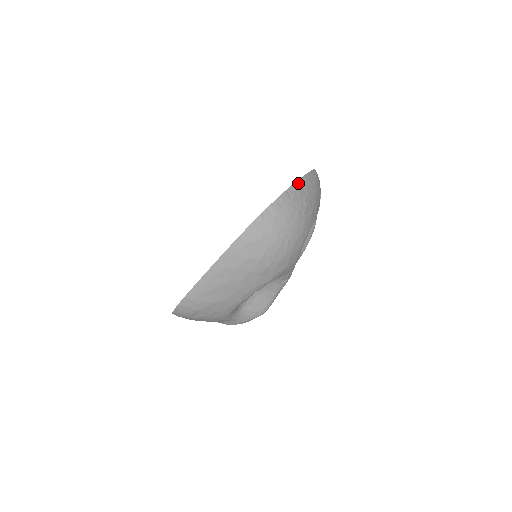
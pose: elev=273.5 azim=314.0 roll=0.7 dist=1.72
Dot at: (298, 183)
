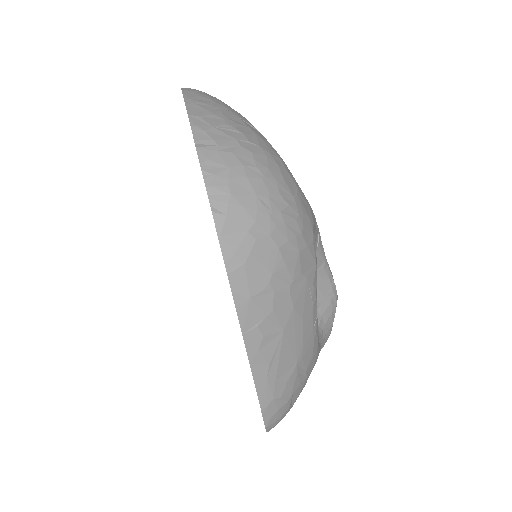
Dot at: (193, 120)
